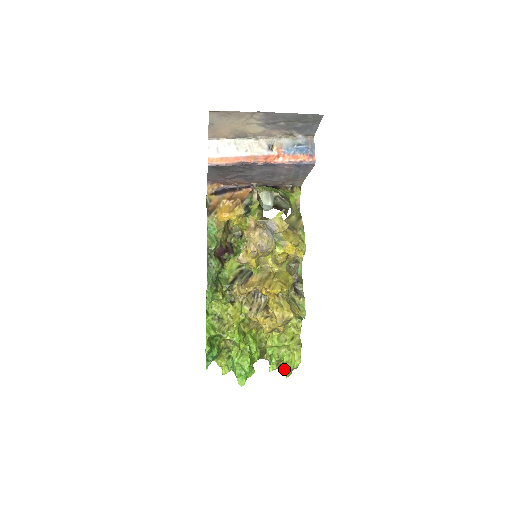
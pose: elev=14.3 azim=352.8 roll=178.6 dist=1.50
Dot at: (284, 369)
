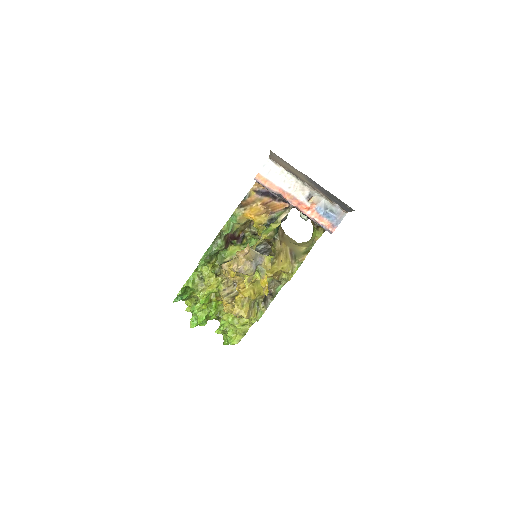
Dot at: (225, 338)
